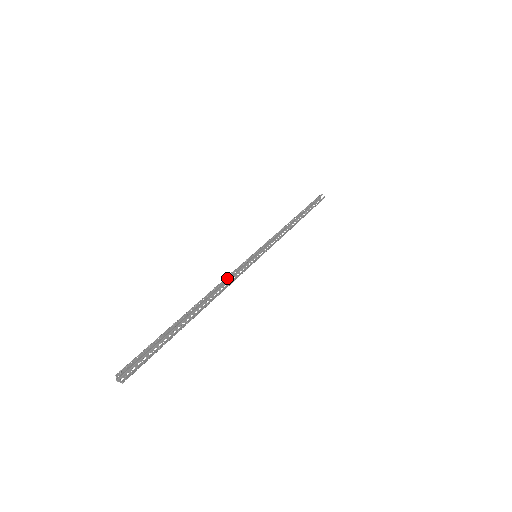
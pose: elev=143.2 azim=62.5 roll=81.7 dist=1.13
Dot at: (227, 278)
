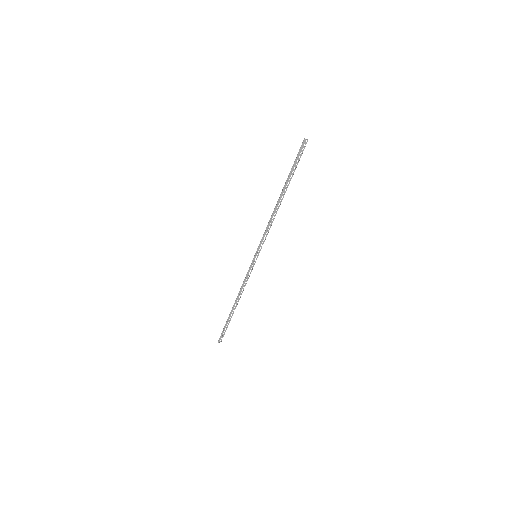
Dot at: (243, 284)
